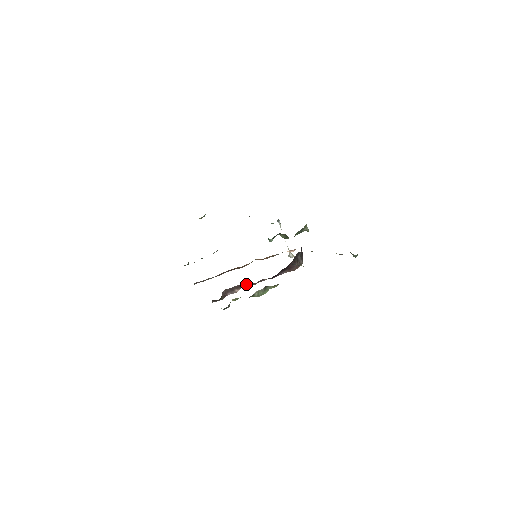
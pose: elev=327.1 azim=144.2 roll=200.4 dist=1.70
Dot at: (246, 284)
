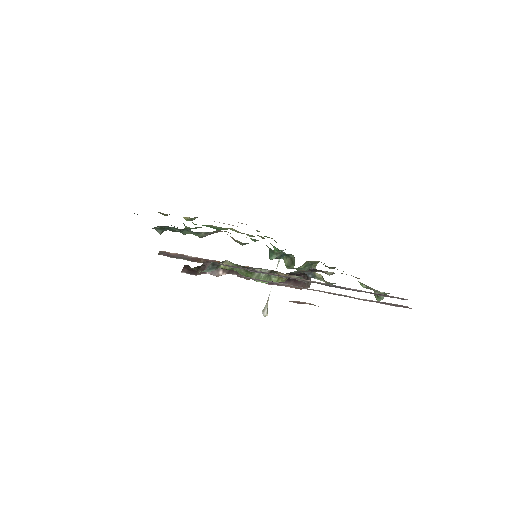
Dot at: occluded
